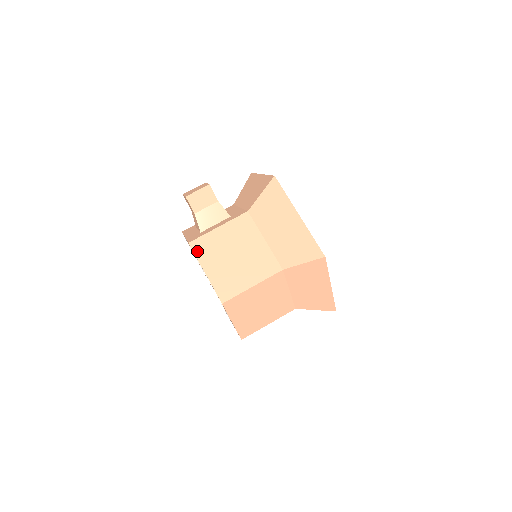
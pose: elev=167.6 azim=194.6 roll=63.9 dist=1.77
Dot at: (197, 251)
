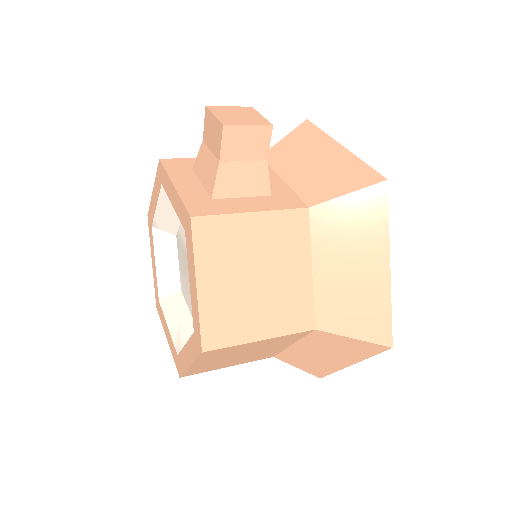
Dot at: (199, 240)
